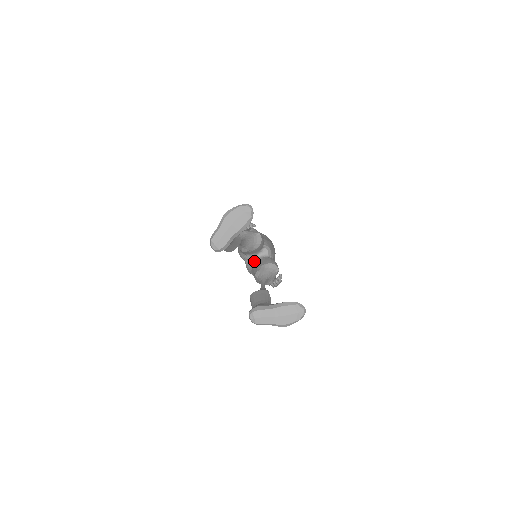
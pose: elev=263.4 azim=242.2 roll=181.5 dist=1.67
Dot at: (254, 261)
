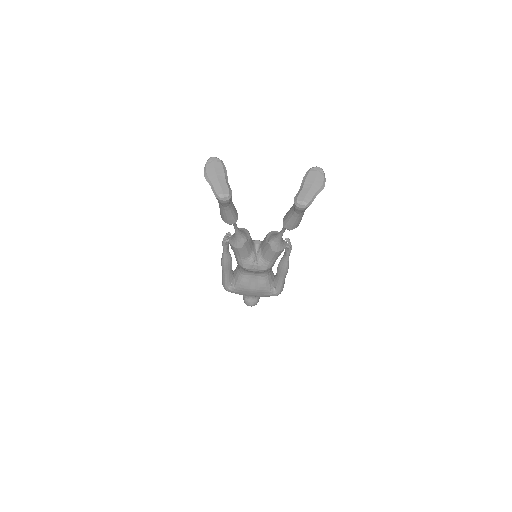
Dot at: (259, 254)
